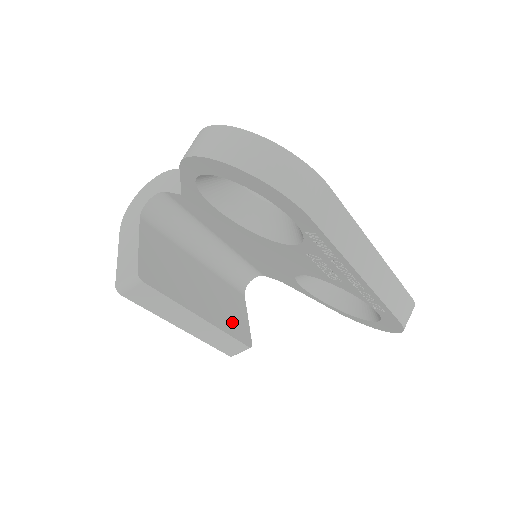
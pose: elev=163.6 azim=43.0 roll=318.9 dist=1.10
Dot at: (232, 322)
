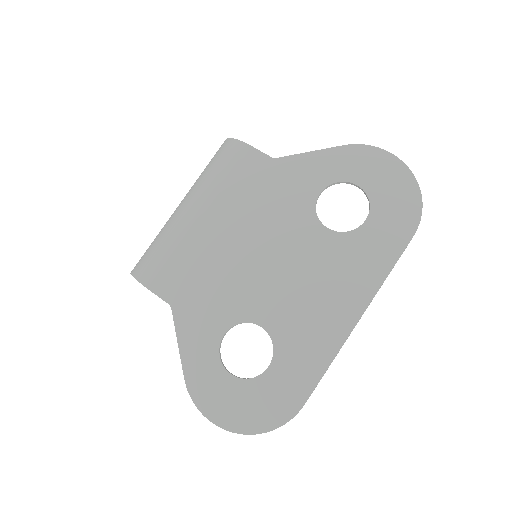
Dot at: occluded
